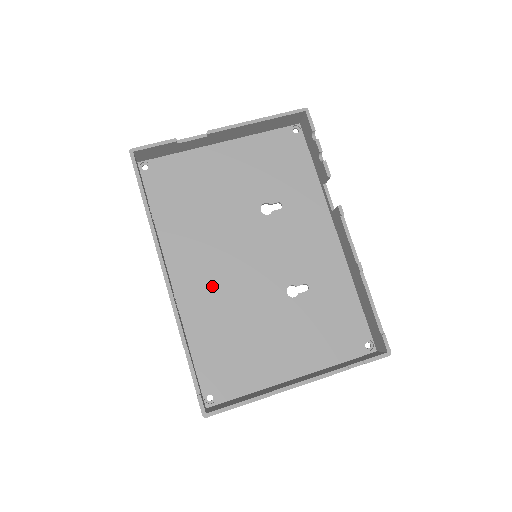
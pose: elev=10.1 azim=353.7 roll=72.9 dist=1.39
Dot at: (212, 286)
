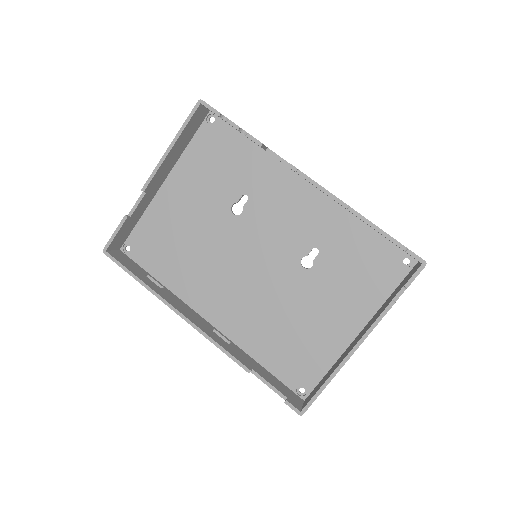
Dot at: (241, 304)
